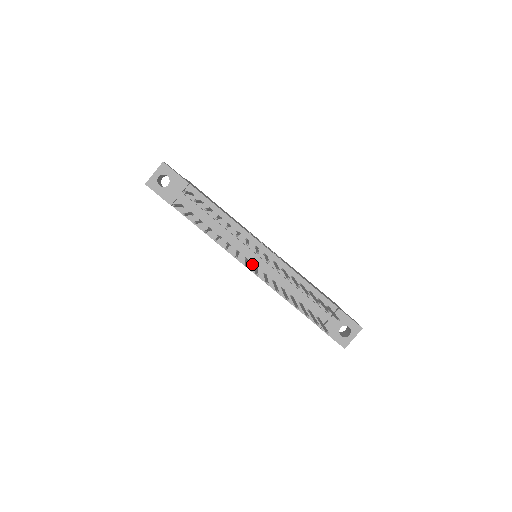
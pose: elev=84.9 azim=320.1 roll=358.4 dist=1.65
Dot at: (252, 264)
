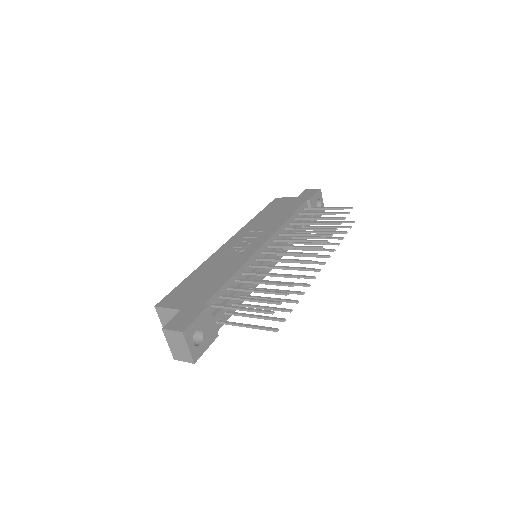
Dot at: (270, 264)
